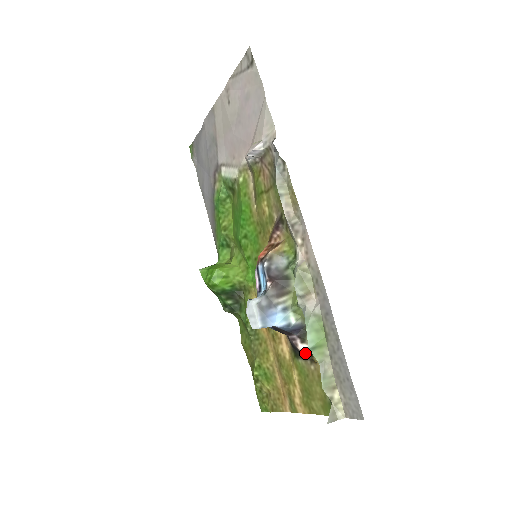
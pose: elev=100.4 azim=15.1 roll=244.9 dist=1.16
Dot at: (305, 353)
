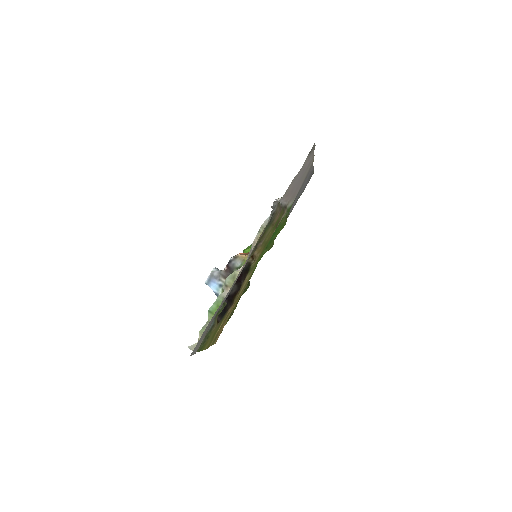
Dot at: occluded
